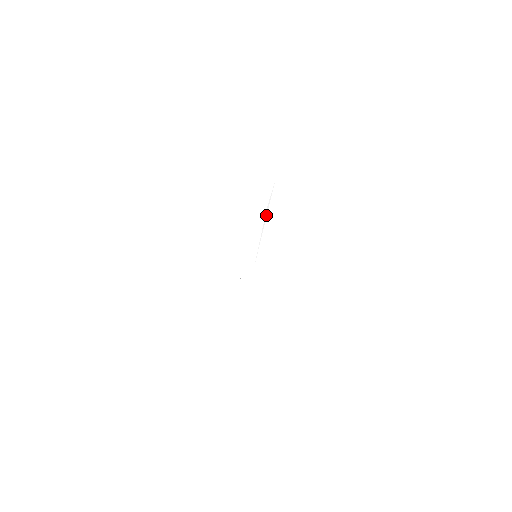
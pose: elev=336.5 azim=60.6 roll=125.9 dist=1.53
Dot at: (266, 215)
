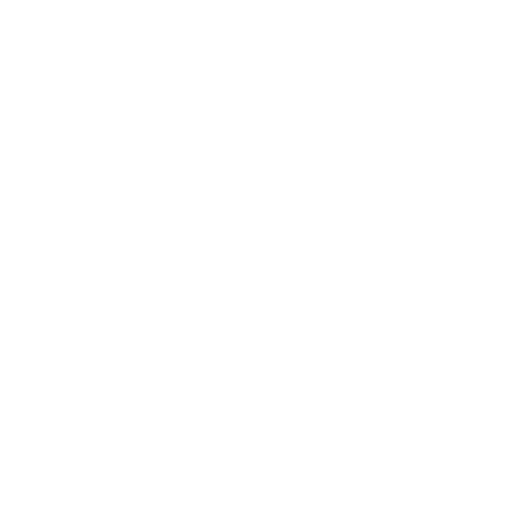
Dot at: occluded
